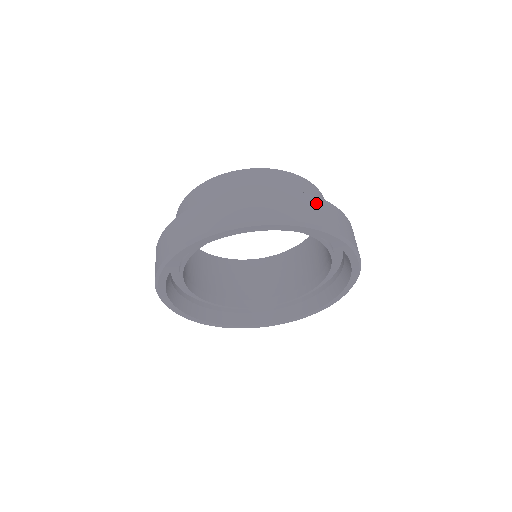
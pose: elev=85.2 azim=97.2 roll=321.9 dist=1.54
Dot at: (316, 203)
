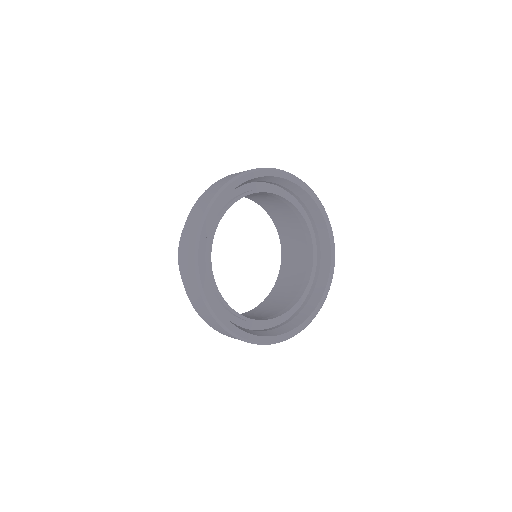
Dot at: occluded
